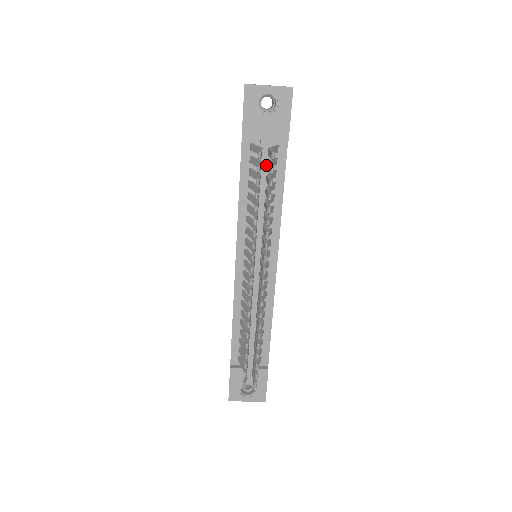
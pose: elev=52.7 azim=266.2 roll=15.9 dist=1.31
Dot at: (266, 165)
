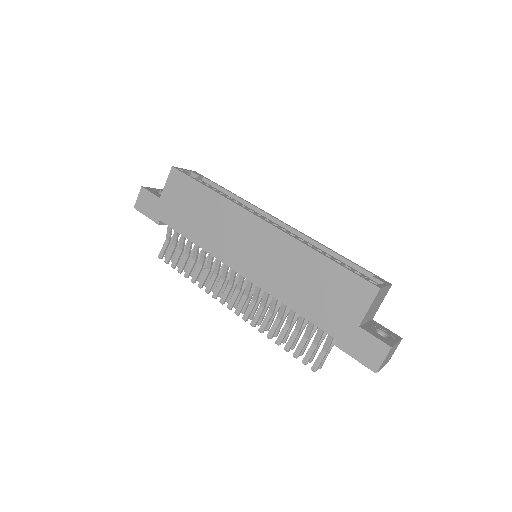
Dot at: occluded
